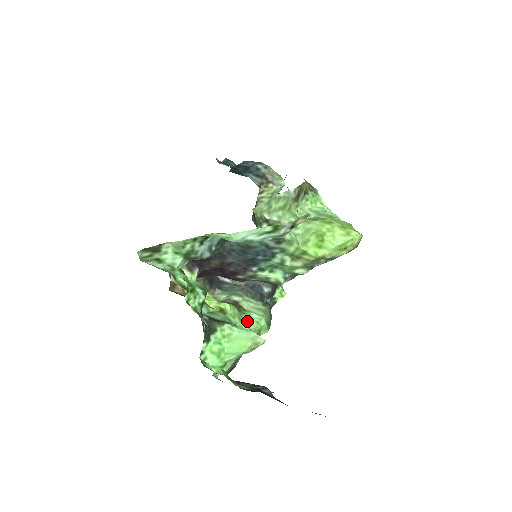
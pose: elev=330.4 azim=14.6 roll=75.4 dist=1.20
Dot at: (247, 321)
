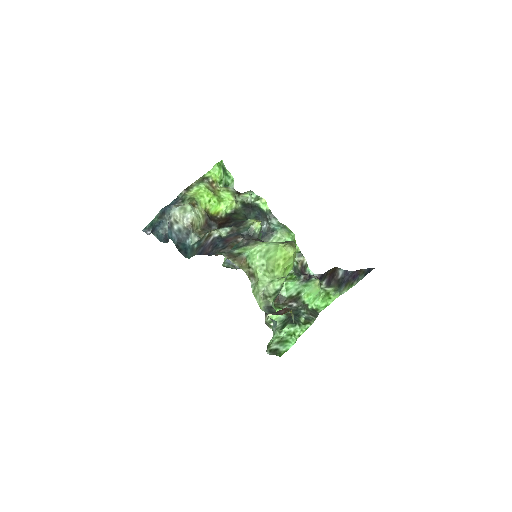
Dot at: occluded
